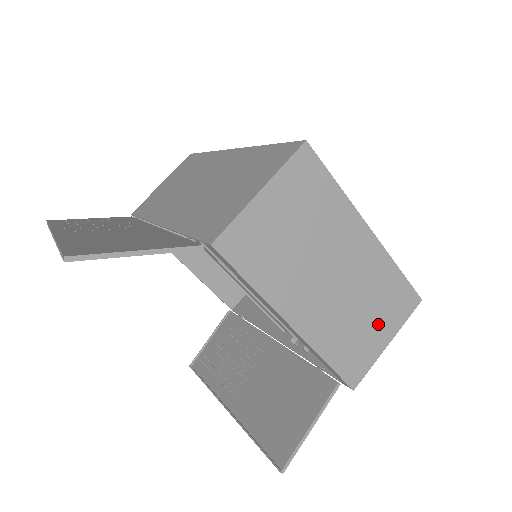
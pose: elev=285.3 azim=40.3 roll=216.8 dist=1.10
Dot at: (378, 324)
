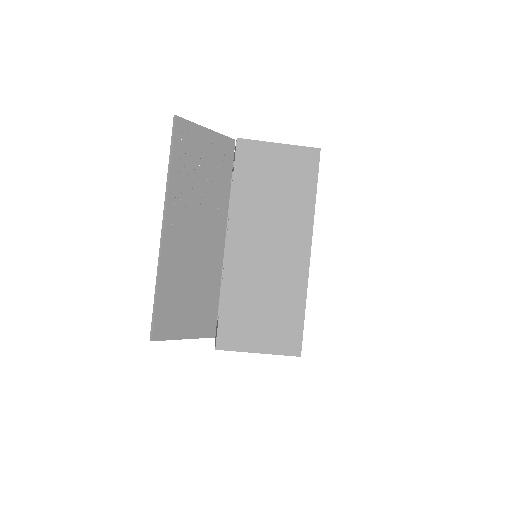
Dot at: occluded
